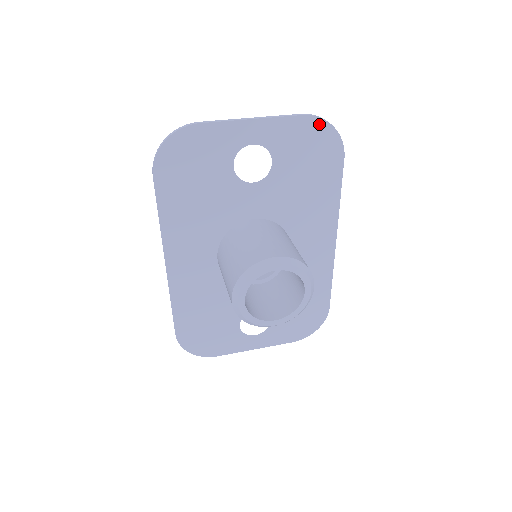
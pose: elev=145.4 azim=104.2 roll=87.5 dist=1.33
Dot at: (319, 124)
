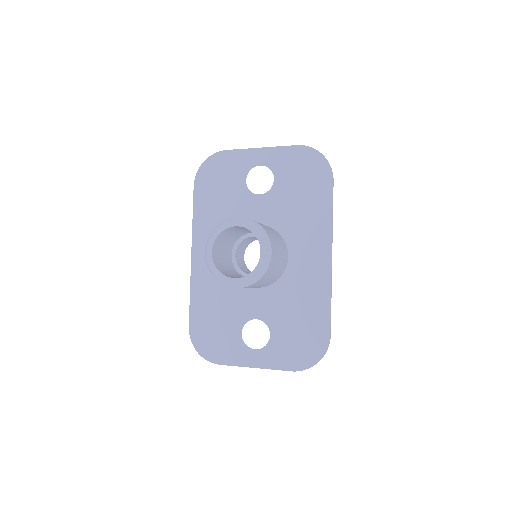
Dot at: (310, 152)
